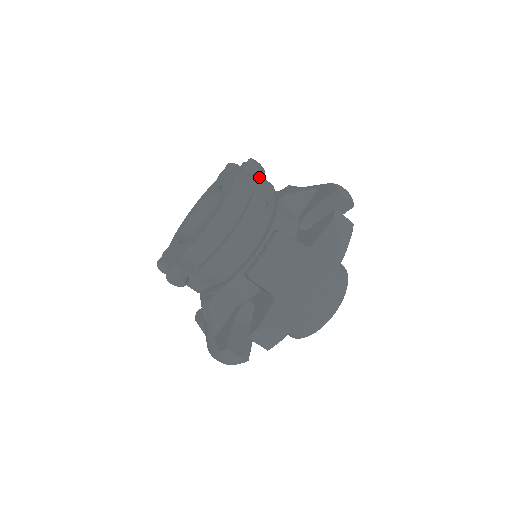
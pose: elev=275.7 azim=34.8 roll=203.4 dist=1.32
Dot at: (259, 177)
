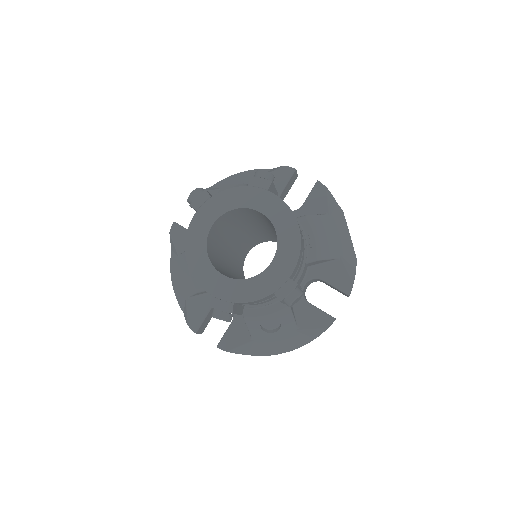
Dot at: occluded
